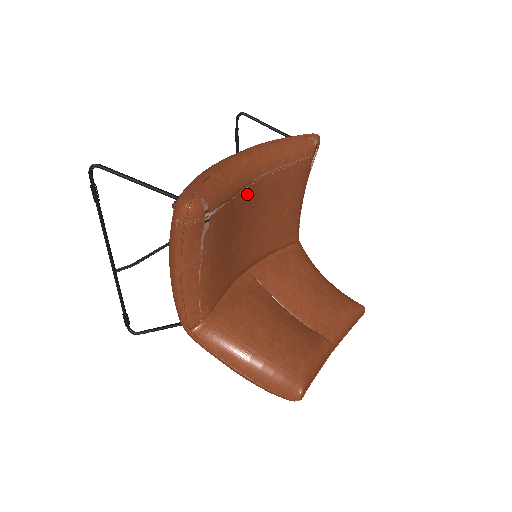
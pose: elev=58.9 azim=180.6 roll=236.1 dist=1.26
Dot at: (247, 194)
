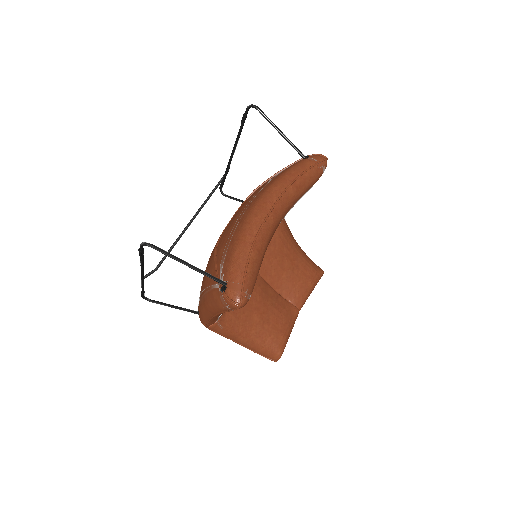
Dot at: occluded
